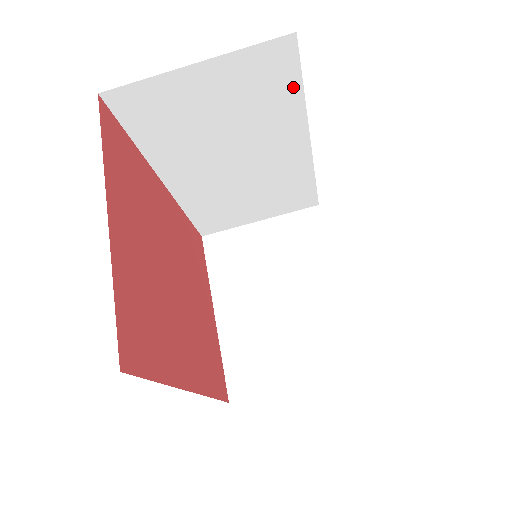
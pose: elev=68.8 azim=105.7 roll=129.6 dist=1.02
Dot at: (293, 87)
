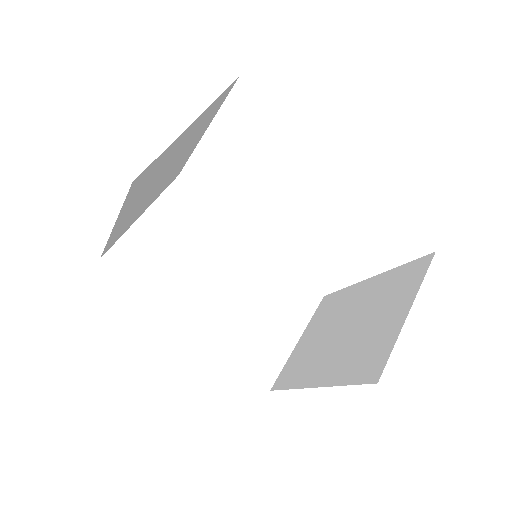
Dot at: (205, 205)
